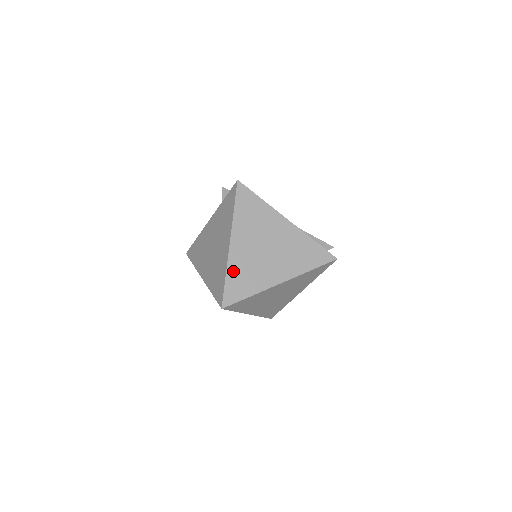
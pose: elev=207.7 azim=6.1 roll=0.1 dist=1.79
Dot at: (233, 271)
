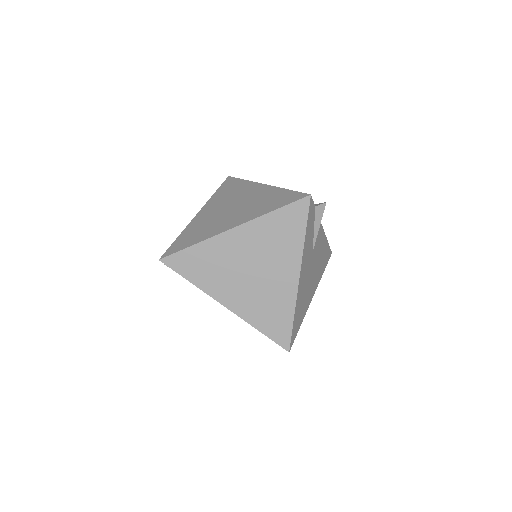
Dot at: (188, 231)
